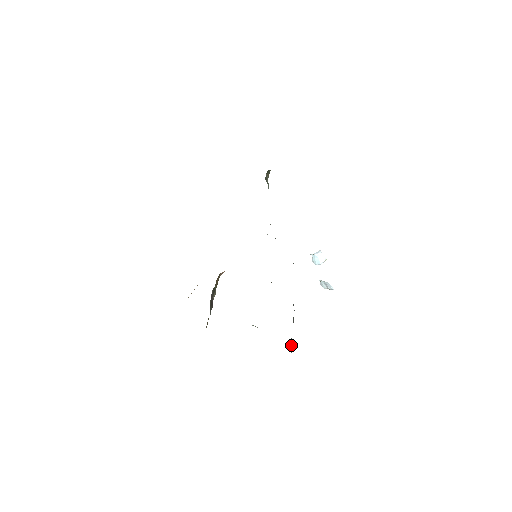
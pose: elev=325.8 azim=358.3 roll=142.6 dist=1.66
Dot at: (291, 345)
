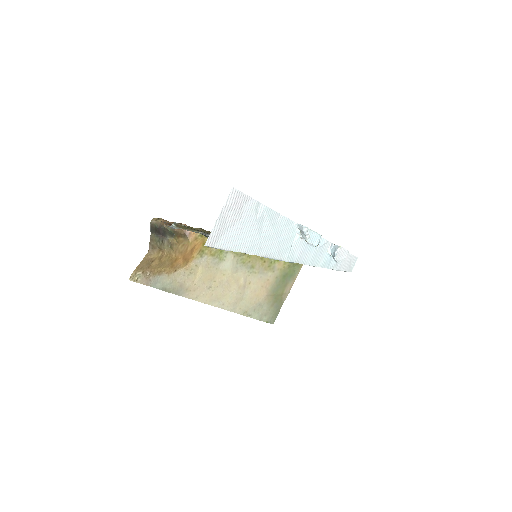
Dot at: occluded
